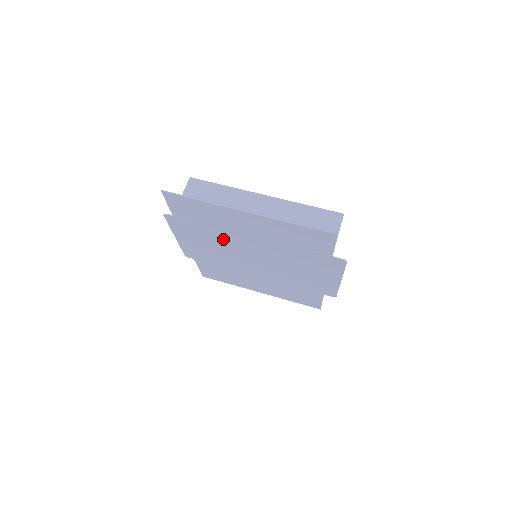
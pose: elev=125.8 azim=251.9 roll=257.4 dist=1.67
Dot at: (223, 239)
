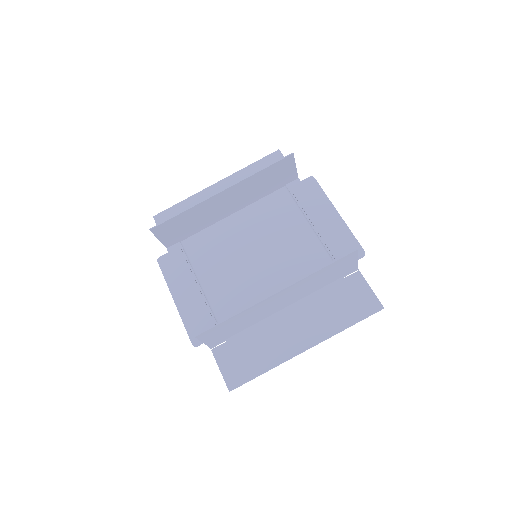
Dot at: (244, 301)
